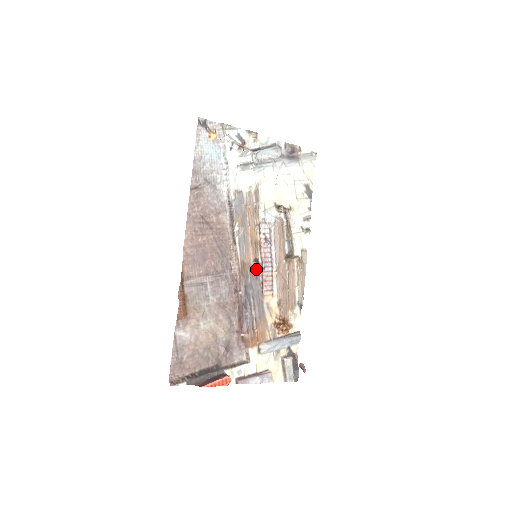
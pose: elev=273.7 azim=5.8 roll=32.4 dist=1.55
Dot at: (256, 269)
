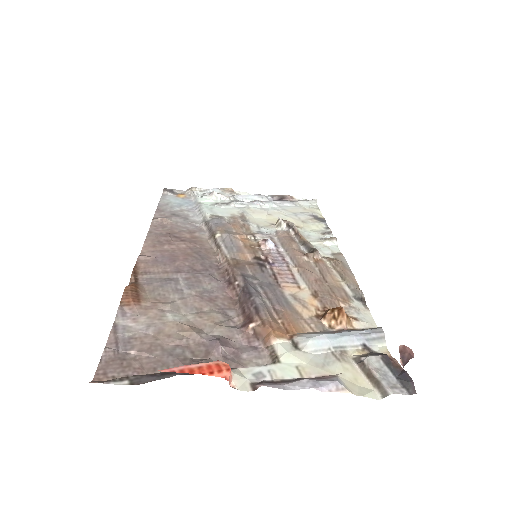
Dot at: (259, 264)
